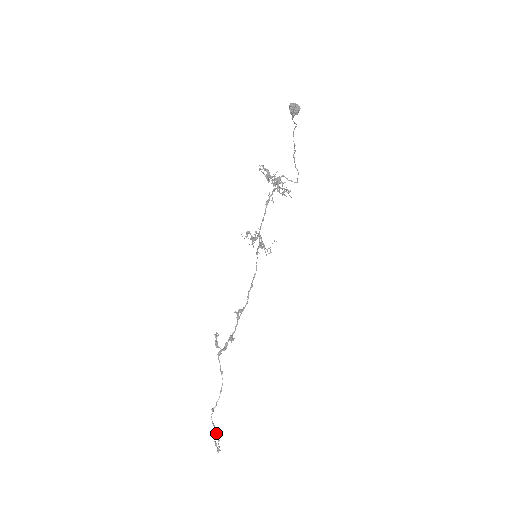
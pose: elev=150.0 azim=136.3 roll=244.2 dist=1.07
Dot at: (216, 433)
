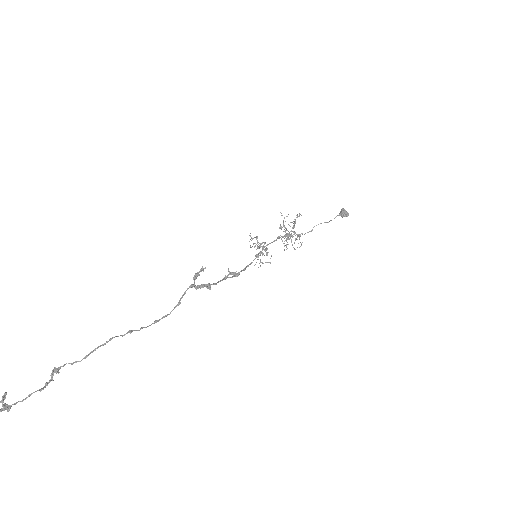
Dot at: occluded
